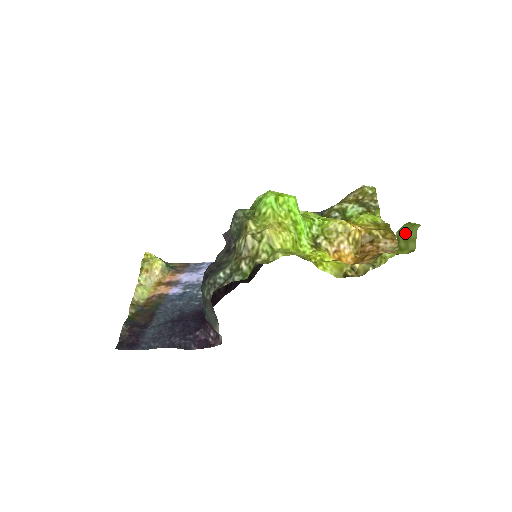
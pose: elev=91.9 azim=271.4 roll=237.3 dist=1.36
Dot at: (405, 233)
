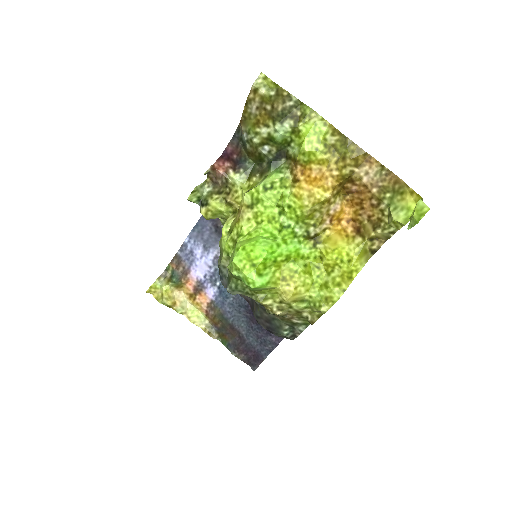
Dot at: occluded
